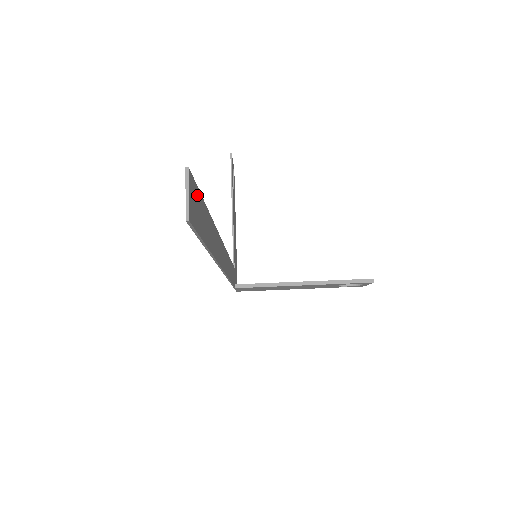
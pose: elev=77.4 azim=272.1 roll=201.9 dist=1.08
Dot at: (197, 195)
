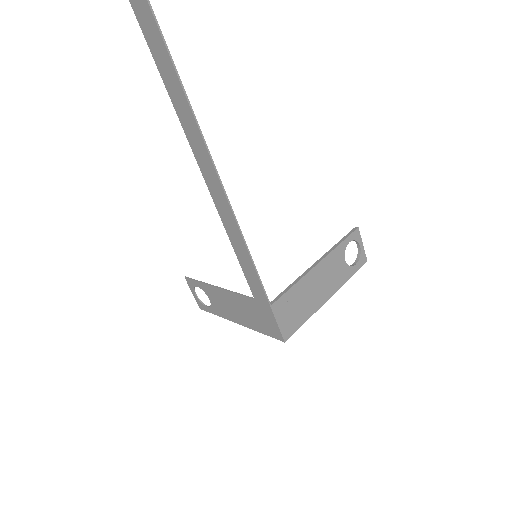
Dot at: out of frame
